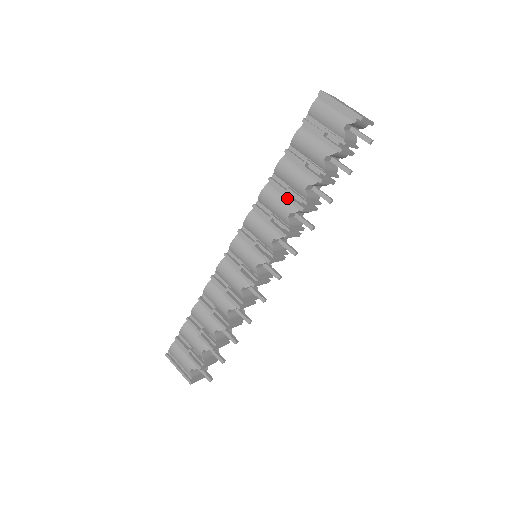
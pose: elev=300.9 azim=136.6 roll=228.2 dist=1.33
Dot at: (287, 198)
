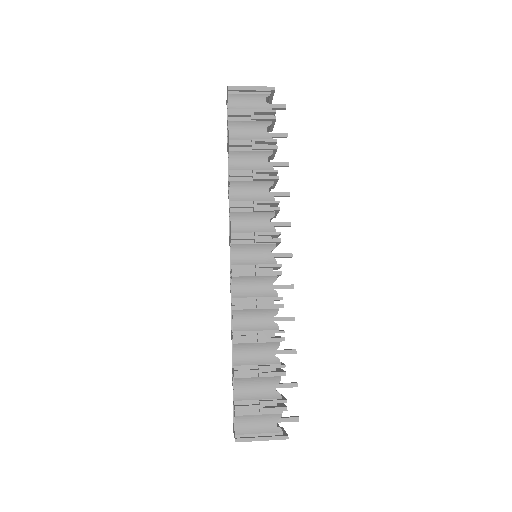
Dot at: (258, 178)
